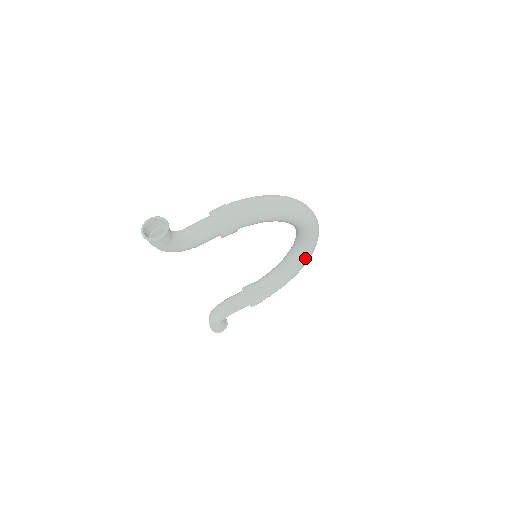
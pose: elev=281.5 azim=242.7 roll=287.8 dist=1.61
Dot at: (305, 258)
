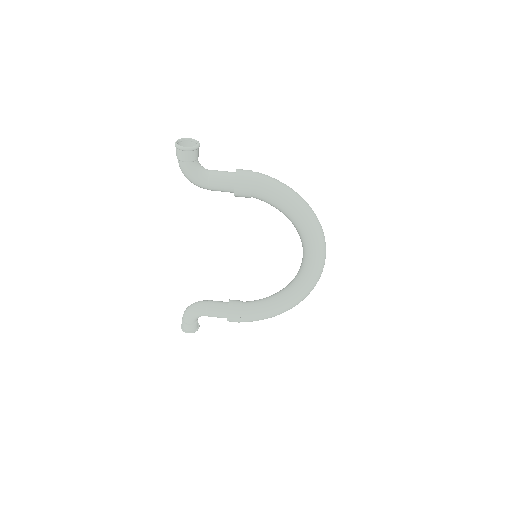
Dot at: (299, 293)
